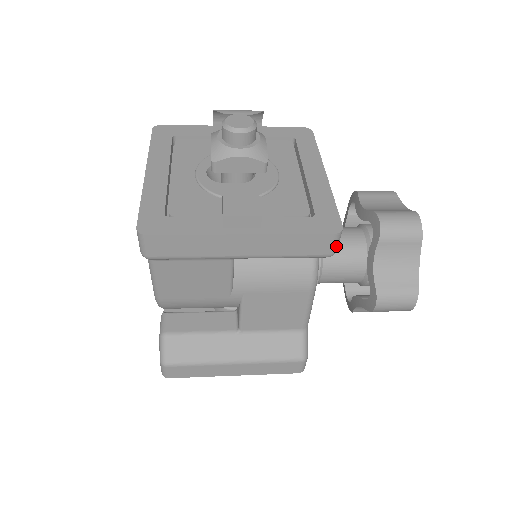
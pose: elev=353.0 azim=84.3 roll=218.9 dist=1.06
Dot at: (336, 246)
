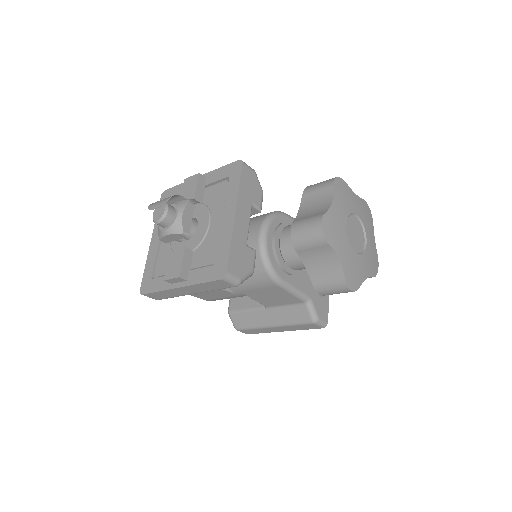
Dot at: (233, 282)
